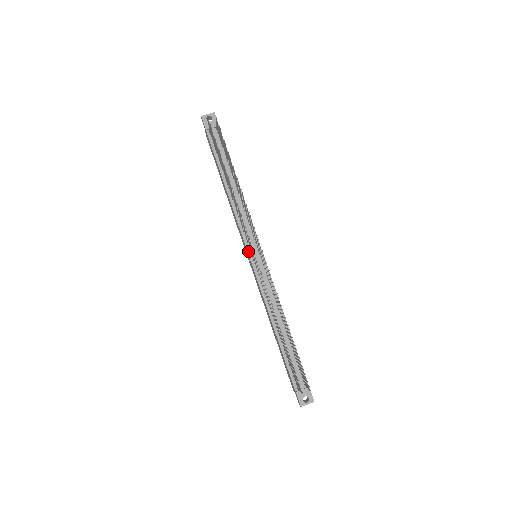
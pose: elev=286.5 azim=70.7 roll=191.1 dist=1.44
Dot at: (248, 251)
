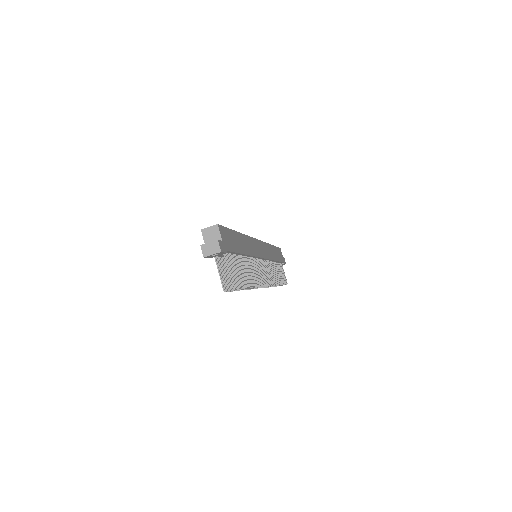
Dot at: occluded
